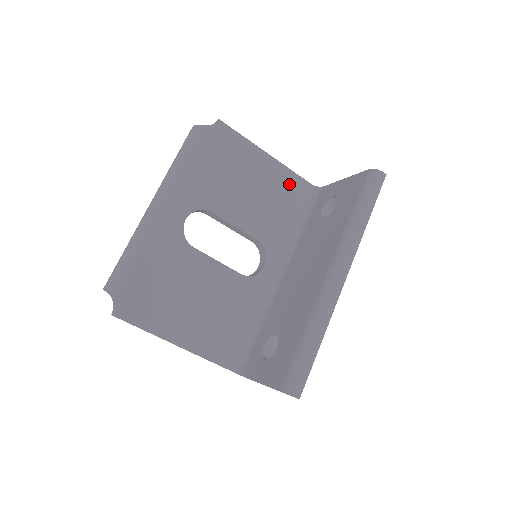
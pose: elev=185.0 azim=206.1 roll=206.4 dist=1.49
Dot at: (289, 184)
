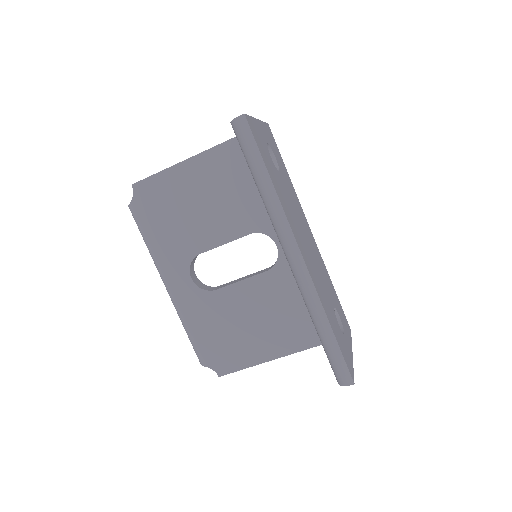
Dot at: (226, 159)
